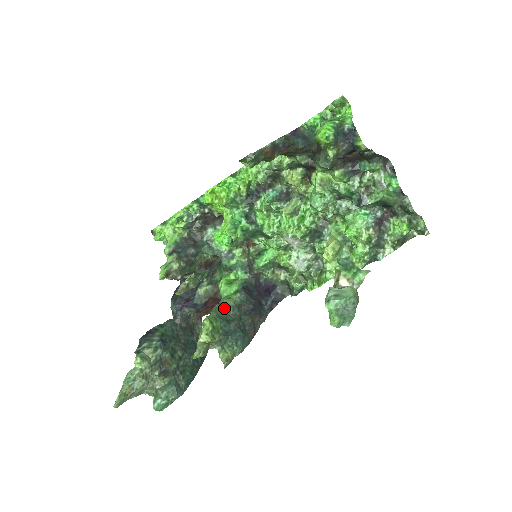
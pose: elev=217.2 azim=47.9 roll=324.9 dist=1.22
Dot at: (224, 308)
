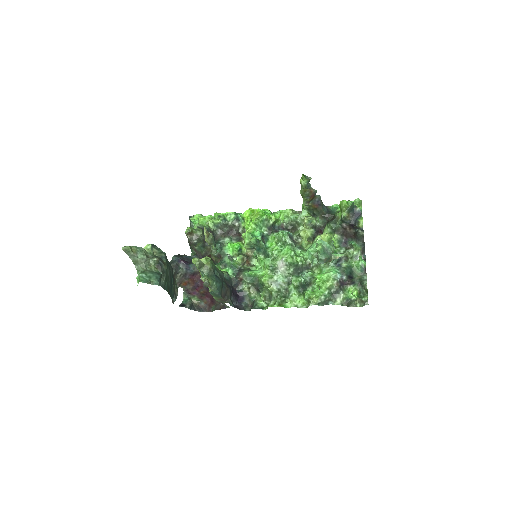
Dot at: (217, 268)
